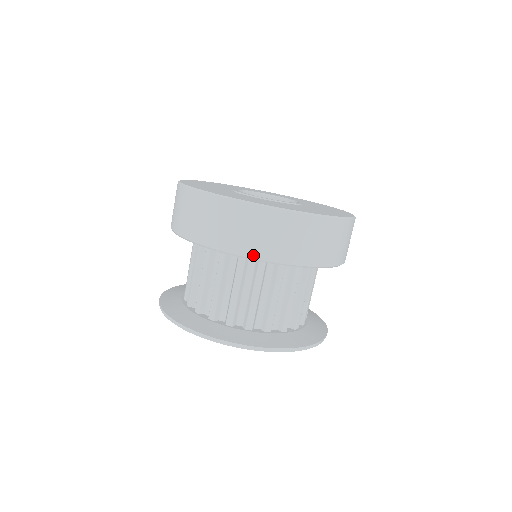
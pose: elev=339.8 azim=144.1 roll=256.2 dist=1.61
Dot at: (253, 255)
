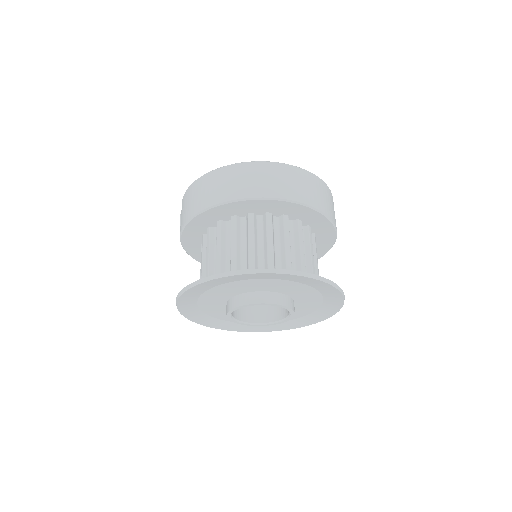
Dot at: (325, 212)
